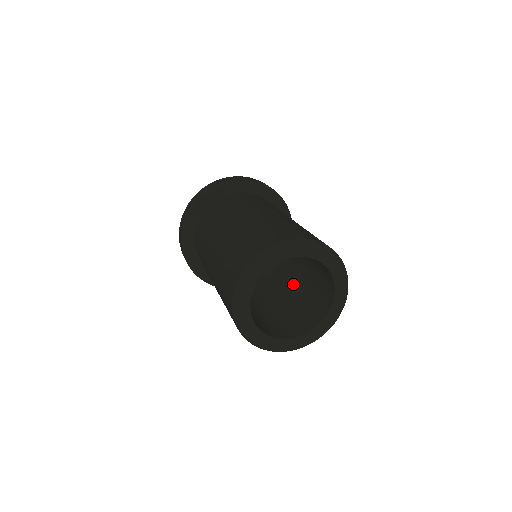
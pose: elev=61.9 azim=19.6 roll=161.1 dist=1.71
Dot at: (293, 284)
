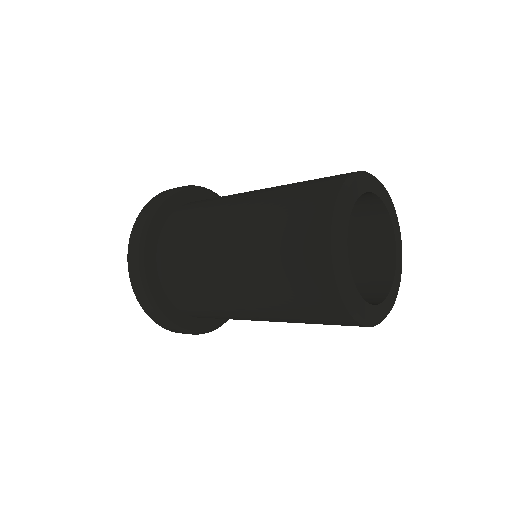
Dot at: occluded
